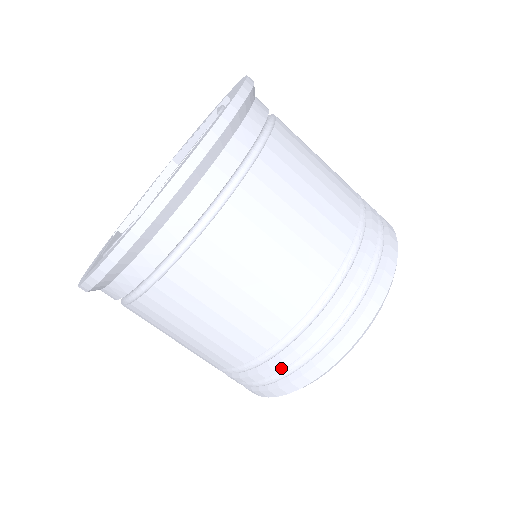
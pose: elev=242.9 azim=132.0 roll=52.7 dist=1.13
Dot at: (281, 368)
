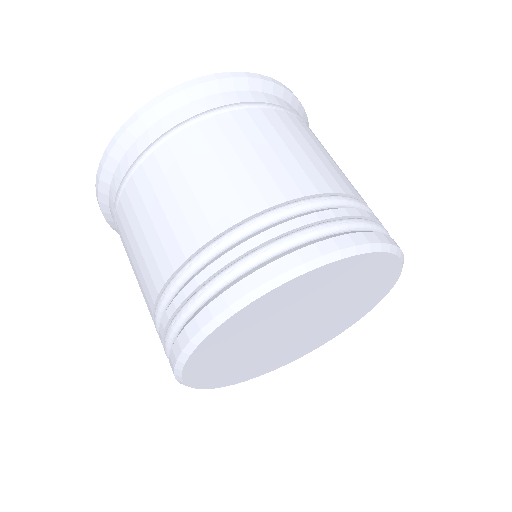
Dot at: (255, 245)
